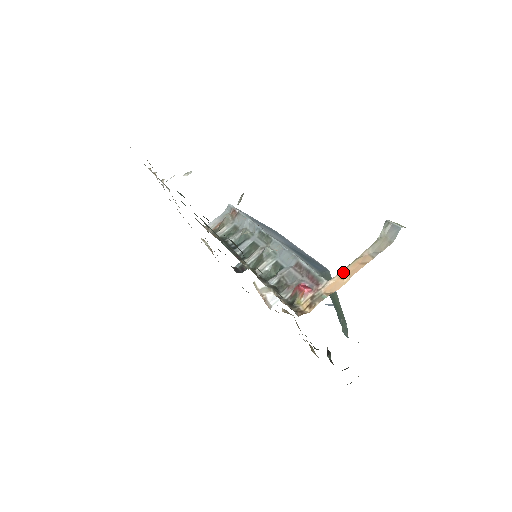
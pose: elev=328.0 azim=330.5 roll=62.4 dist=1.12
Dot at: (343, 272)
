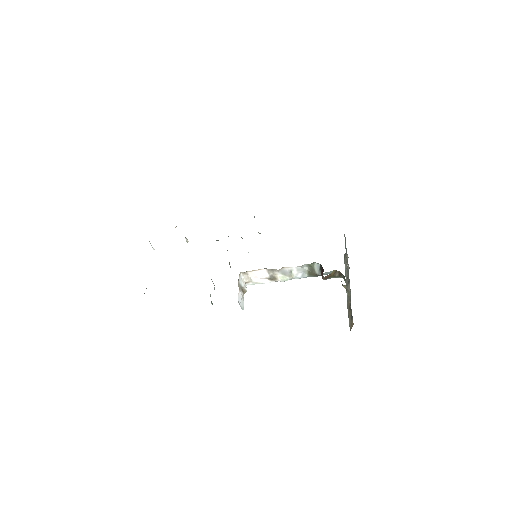
Dot at: occluded
